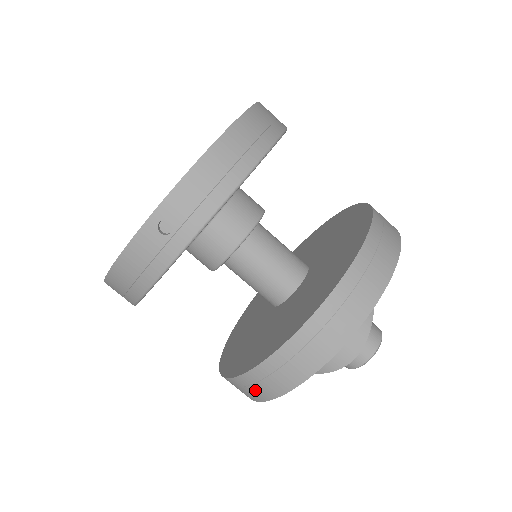
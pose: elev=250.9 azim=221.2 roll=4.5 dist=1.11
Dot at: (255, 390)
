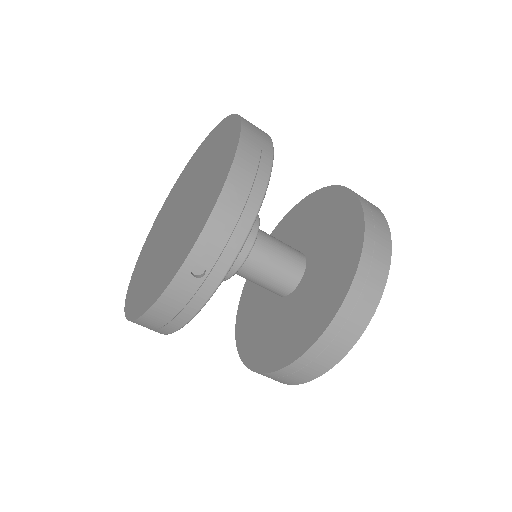
Dot at: (290, 379)
